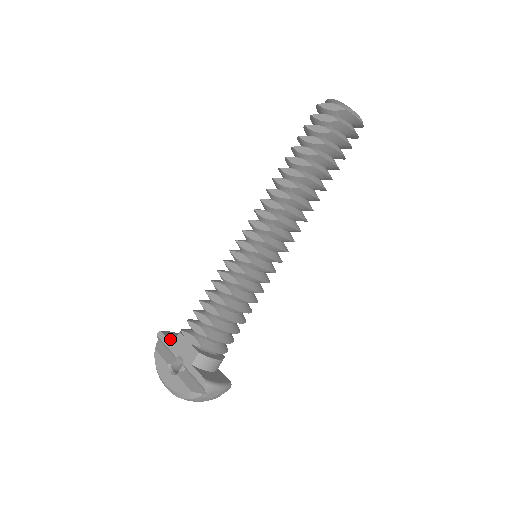
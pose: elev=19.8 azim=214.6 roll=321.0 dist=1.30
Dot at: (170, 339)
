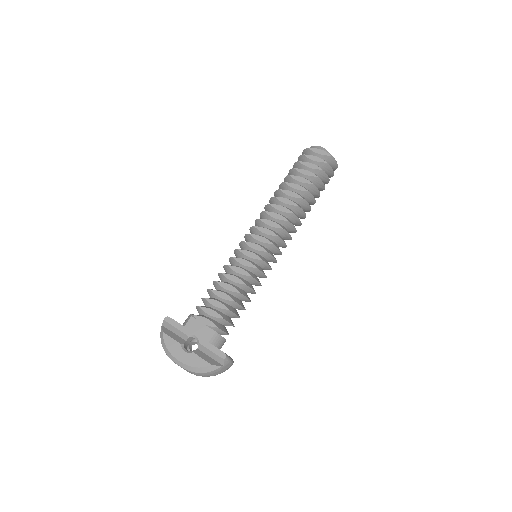
Dot at: (179, 323)
